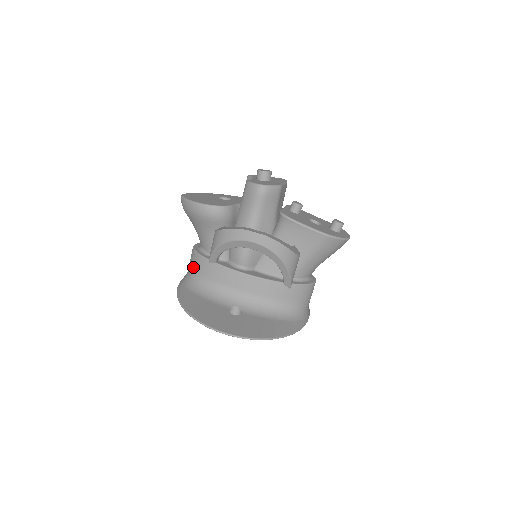
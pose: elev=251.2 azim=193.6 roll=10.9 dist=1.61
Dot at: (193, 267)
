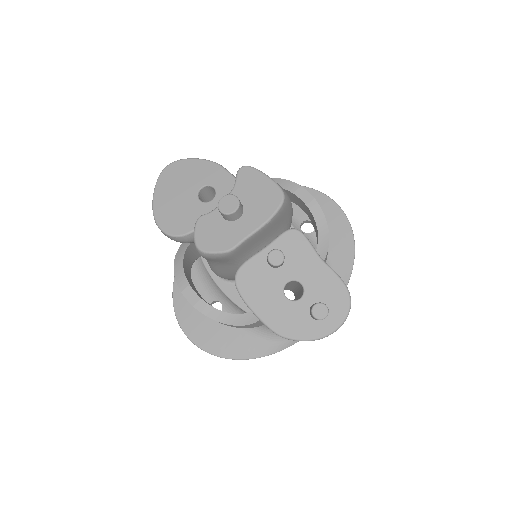
Dot at: occluded
